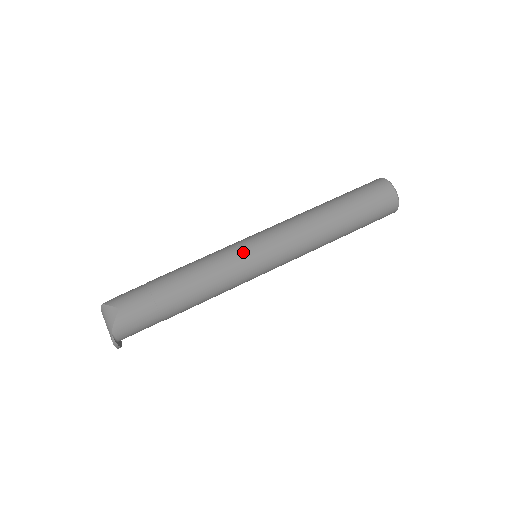
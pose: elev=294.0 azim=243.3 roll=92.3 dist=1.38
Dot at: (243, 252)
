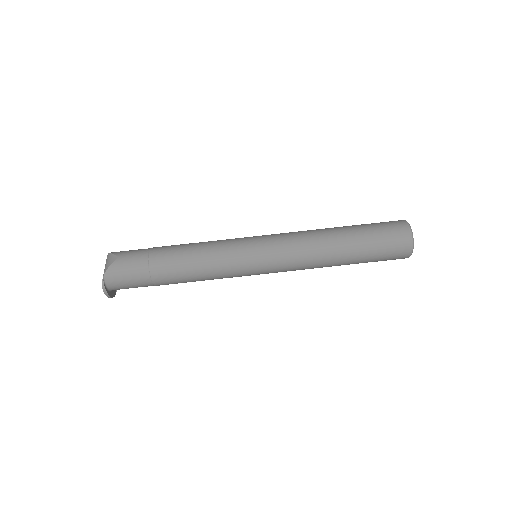
Dot at: (241, 243)
